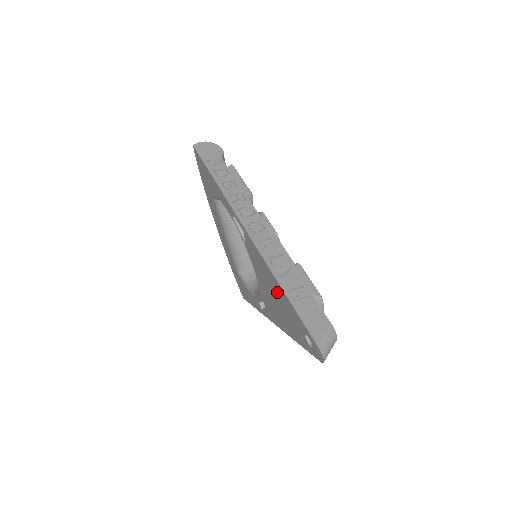
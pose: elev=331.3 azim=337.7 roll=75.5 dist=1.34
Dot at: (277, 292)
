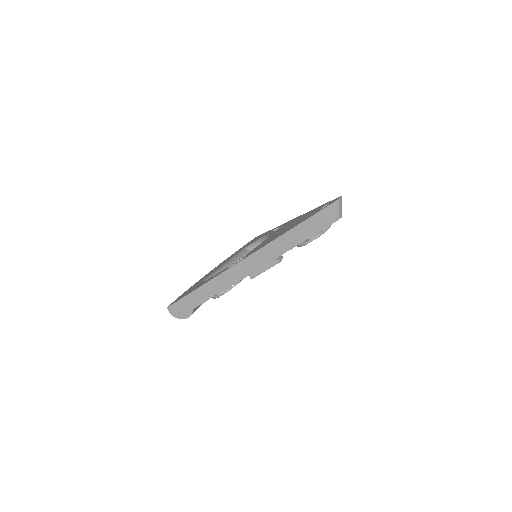
Dot at: occluded
